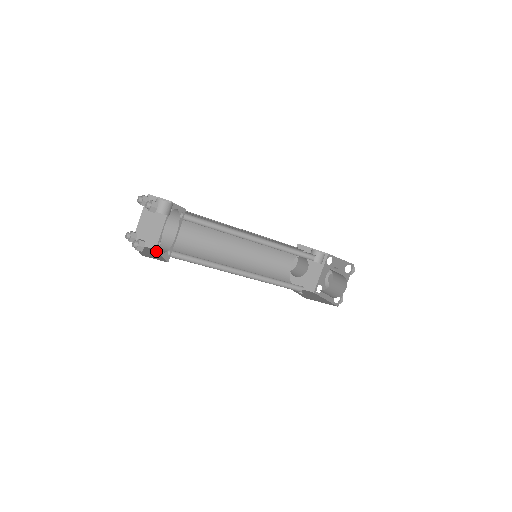
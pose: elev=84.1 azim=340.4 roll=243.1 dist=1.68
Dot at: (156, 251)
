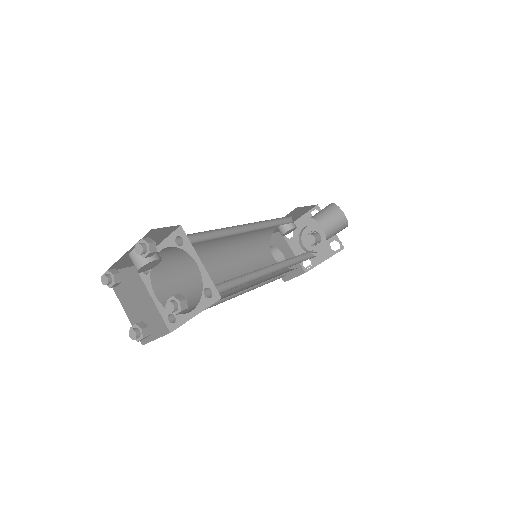
Dot at: occluded
